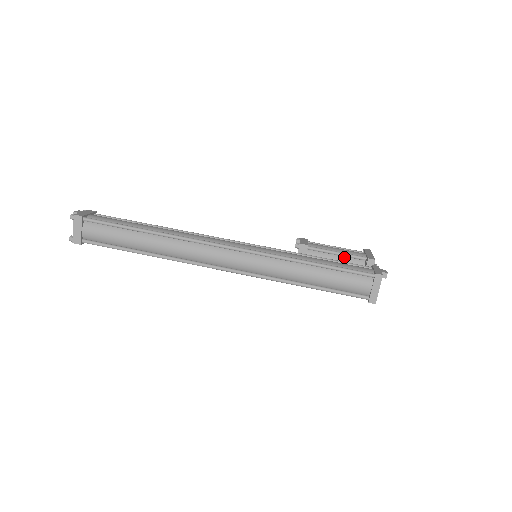
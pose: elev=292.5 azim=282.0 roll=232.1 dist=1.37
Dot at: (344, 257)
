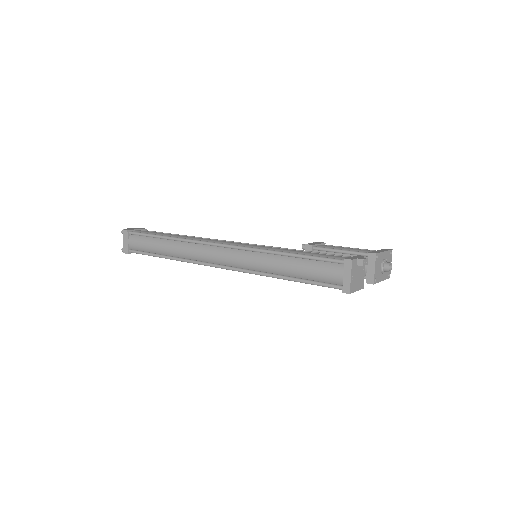
Dot at: (350, 255)
